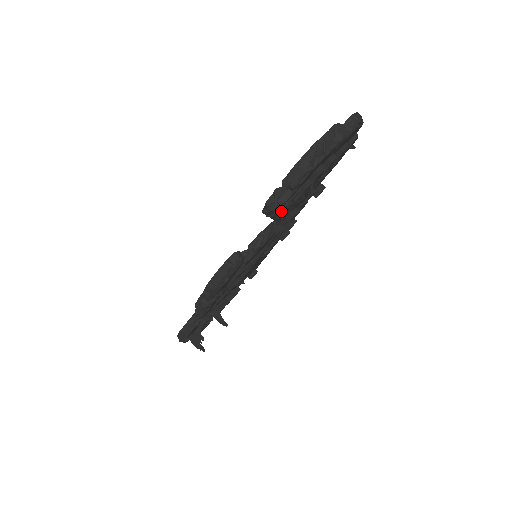
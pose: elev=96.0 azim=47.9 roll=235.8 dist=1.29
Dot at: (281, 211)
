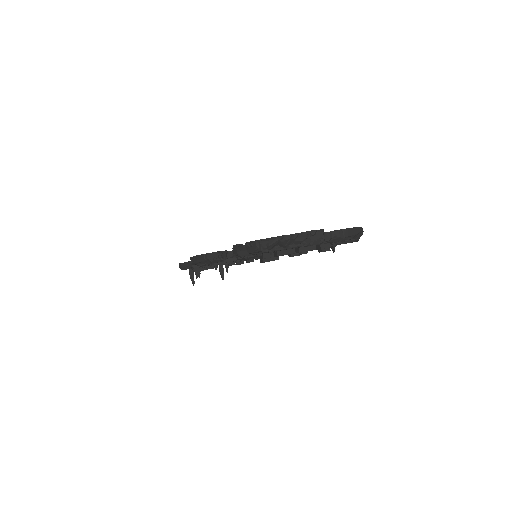
Dot at: (242, 258)
